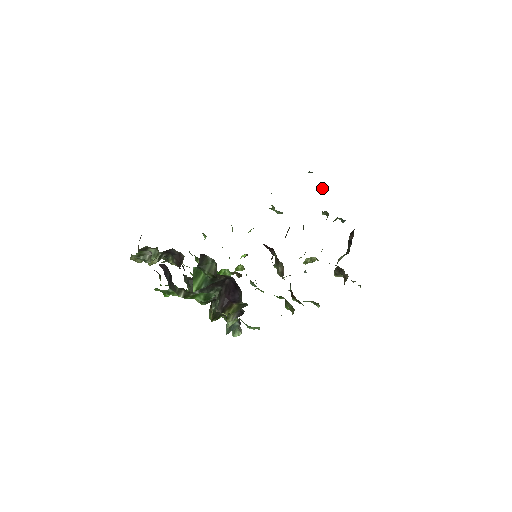
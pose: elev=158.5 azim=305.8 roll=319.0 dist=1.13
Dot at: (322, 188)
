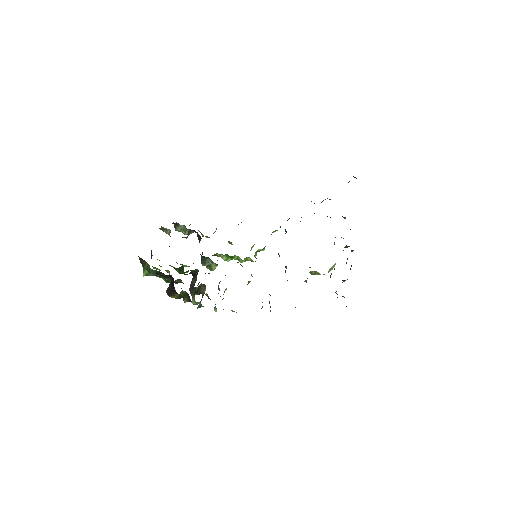
Dot at: occluded
